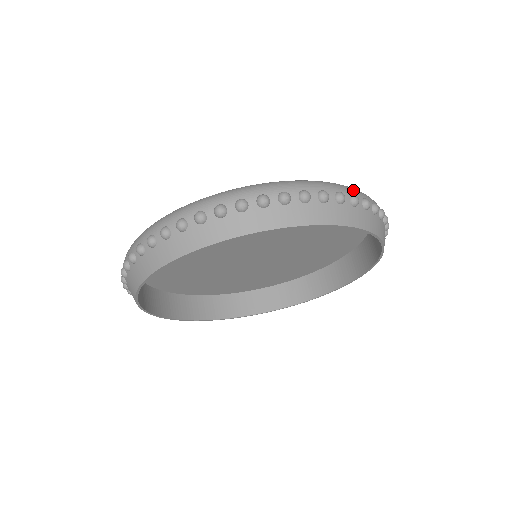
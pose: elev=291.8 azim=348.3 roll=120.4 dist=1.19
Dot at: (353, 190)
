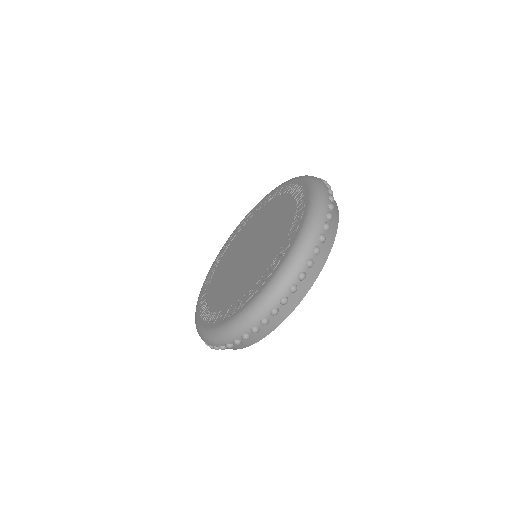
Dot at: (320, 219)
